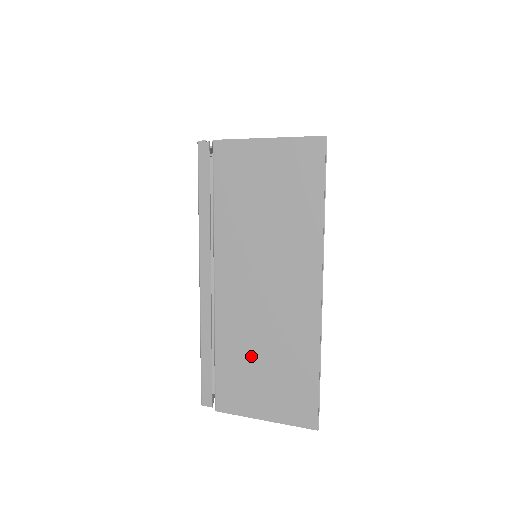
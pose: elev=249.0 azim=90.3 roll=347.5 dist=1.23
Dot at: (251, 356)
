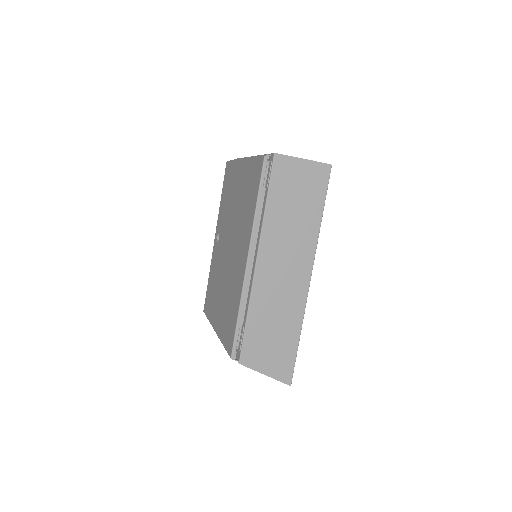
Dot at: occluded
